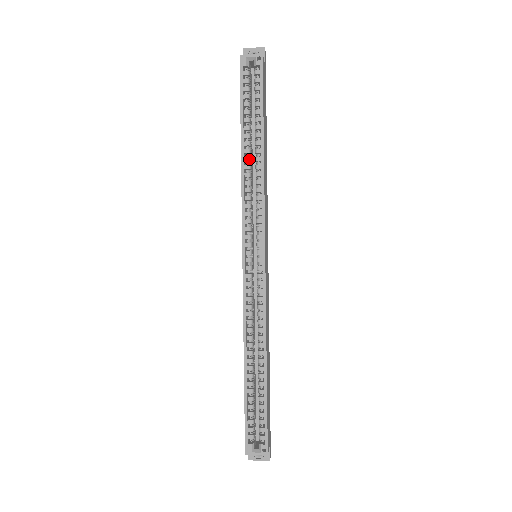
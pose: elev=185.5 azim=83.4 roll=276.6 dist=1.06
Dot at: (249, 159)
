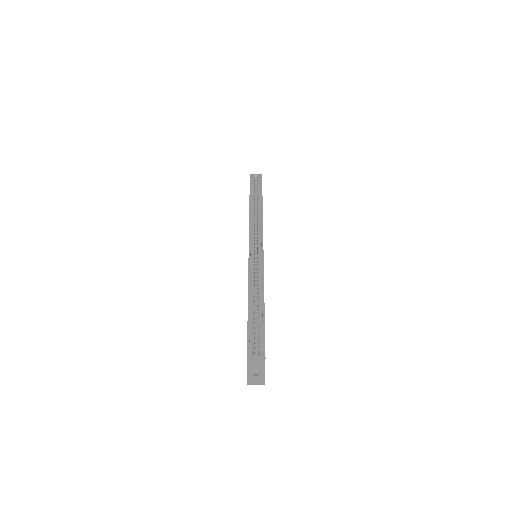
Dot at: (254, 209)
